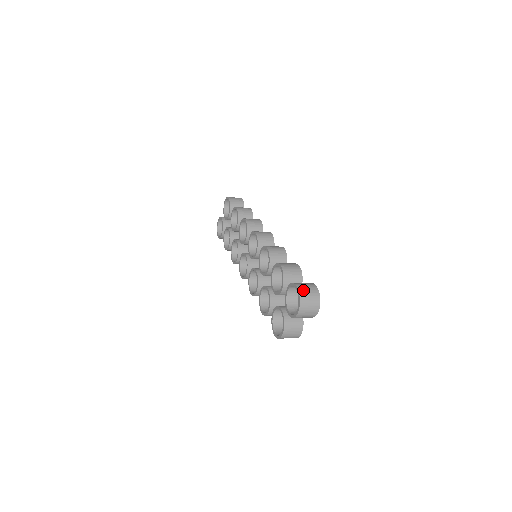
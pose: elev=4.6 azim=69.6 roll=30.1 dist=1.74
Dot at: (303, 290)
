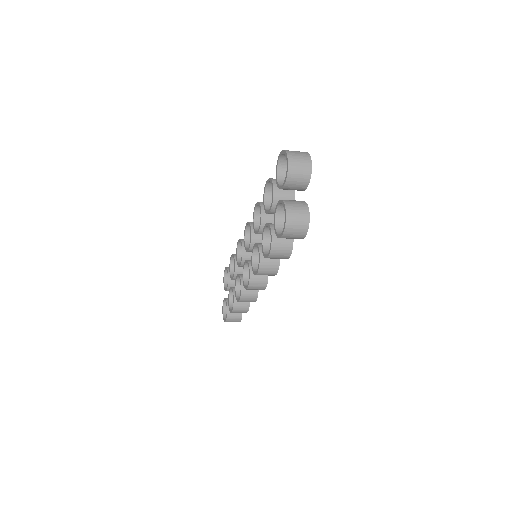
Dot at: occluded
